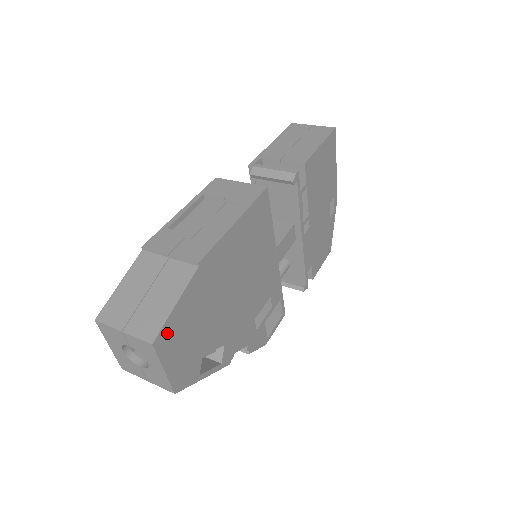
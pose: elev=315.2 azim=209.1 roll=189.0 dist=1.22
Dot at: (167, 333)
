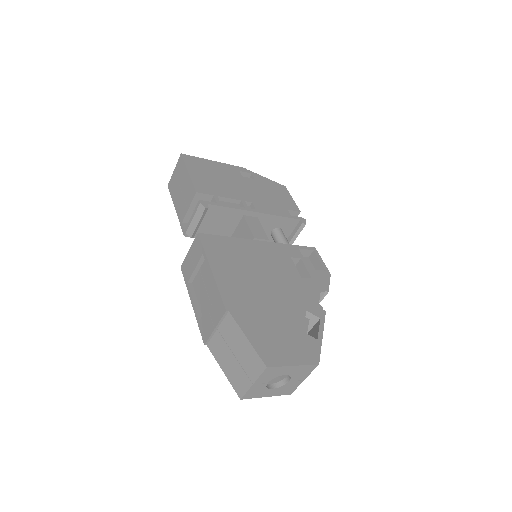
Dot at: (266, 353)
